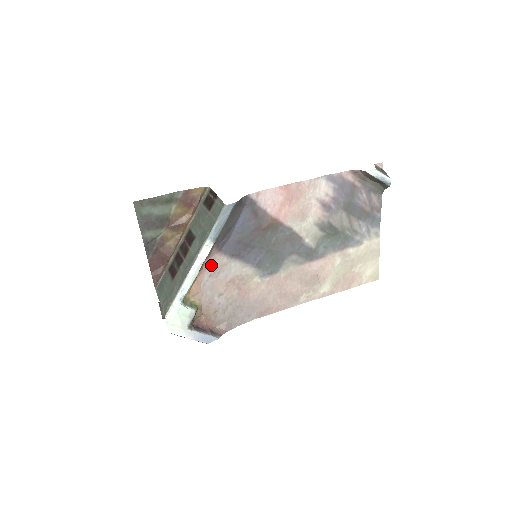
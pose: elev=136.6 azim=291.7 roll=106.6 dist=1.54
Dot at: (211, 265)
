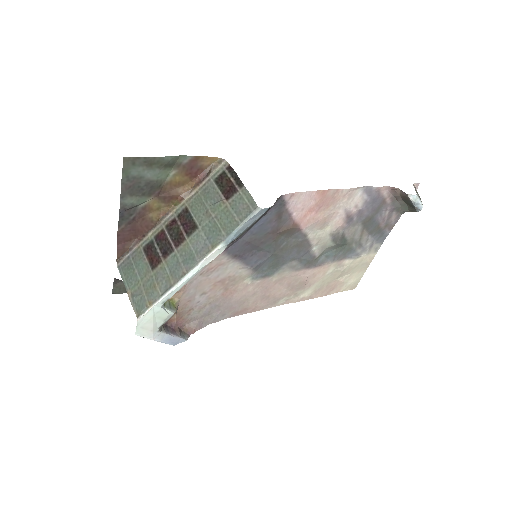
Dot at: occluded
